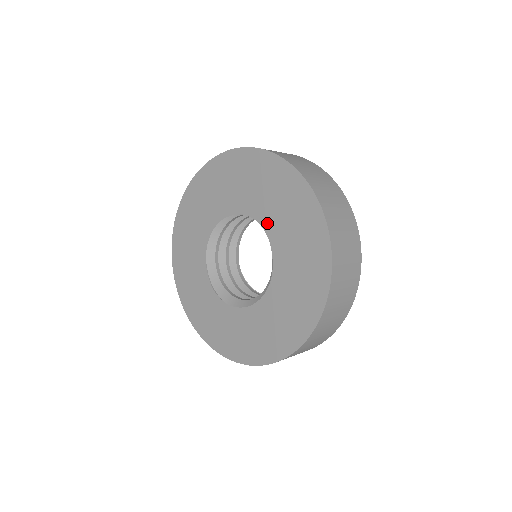
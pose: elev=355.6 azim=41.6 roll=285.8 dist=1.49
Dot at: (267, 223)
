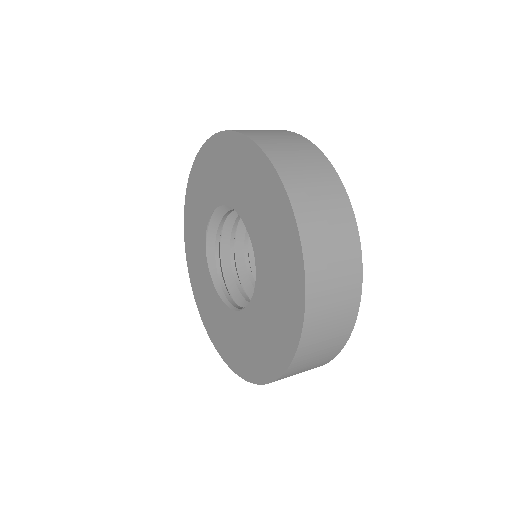
Dot at: (259, 291)
